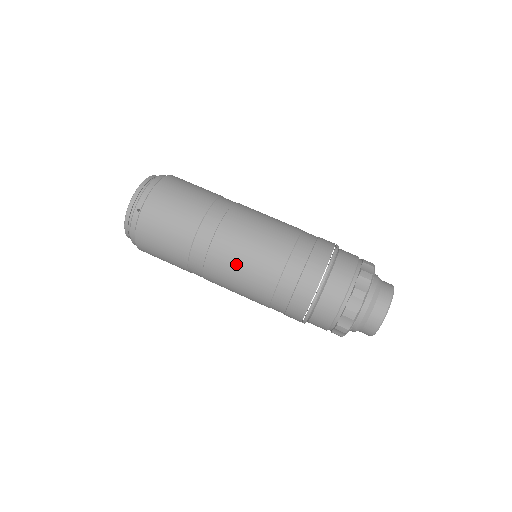
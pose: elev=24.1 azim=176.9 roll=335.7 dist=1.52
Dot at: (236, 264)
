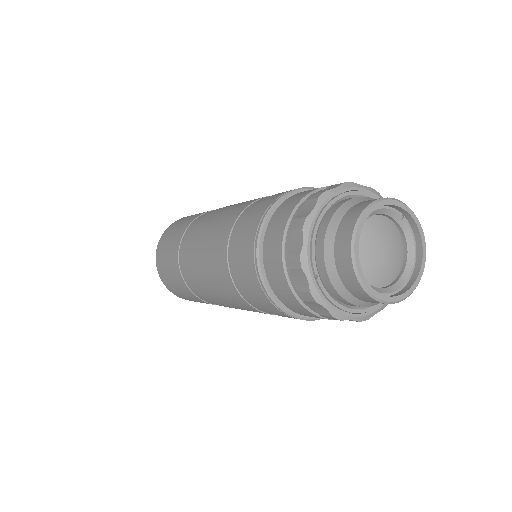
Dot at: (205, 233)
